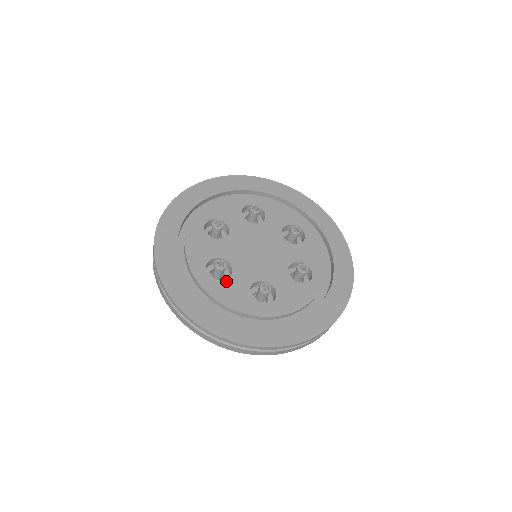
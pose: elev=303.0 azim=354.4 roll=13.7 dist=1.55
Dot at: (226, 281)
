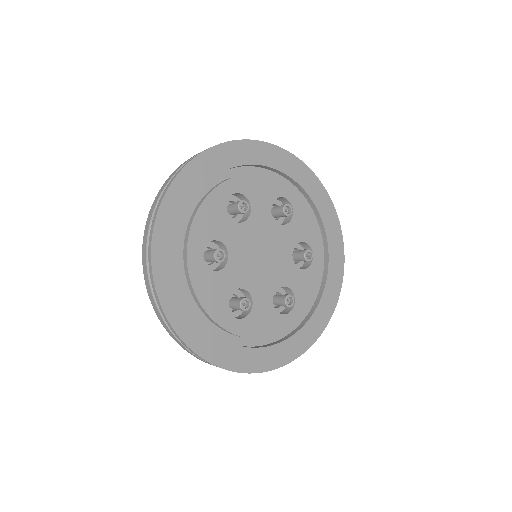
Dot at: (252, 312)
